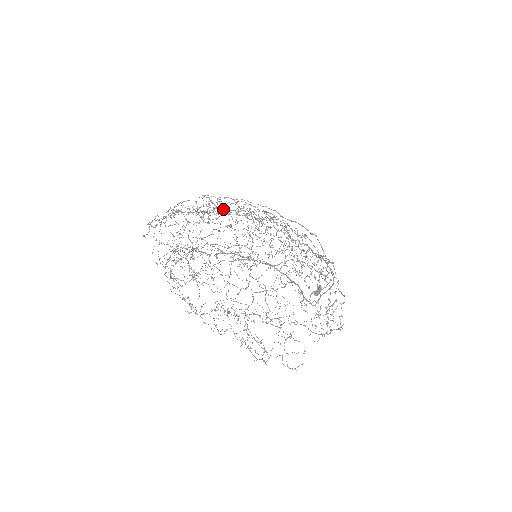
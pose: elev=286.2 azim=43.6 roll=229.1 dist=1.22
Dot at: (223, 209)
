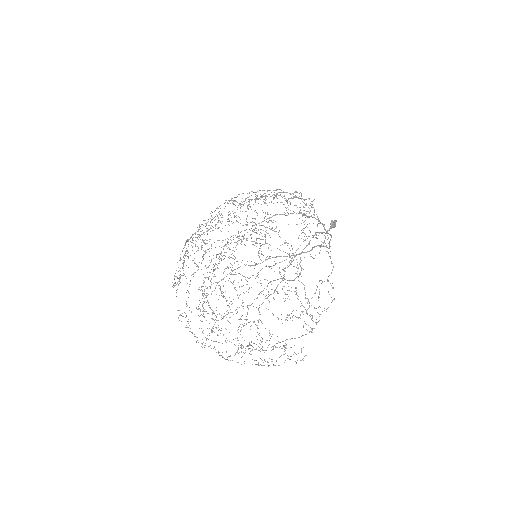
Dot at: (225, 200)
